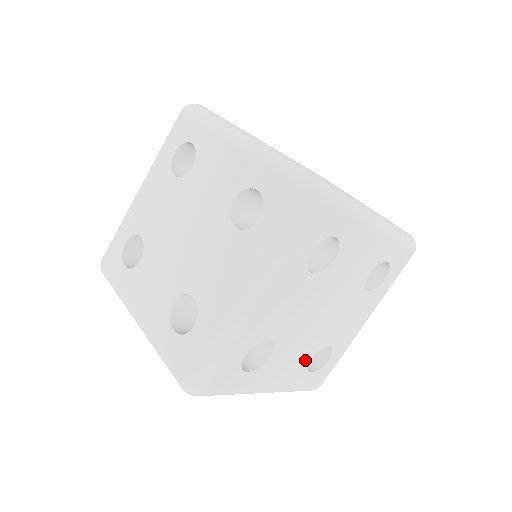
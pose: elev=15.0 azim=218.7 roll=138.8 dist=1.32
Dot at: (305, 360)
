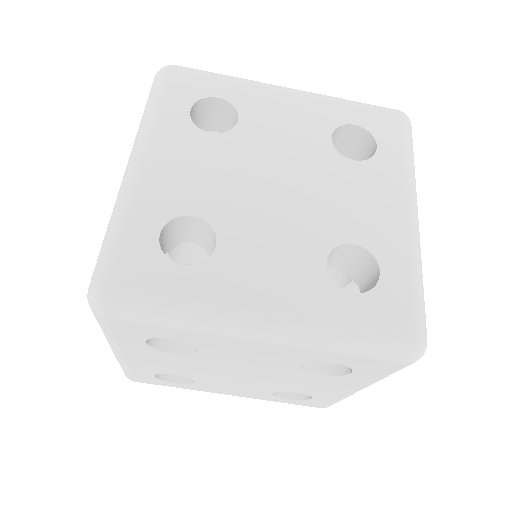
Dot at: (312, 264)
